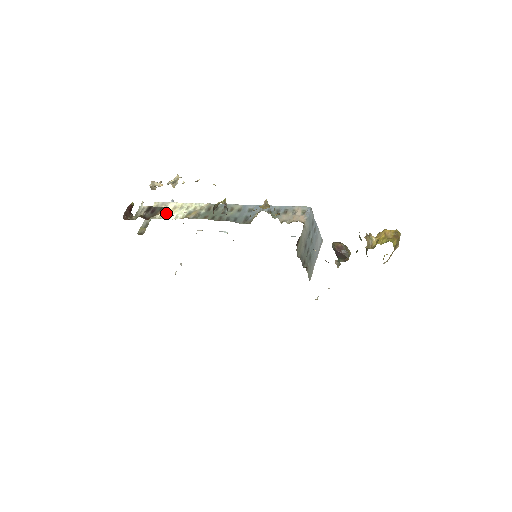
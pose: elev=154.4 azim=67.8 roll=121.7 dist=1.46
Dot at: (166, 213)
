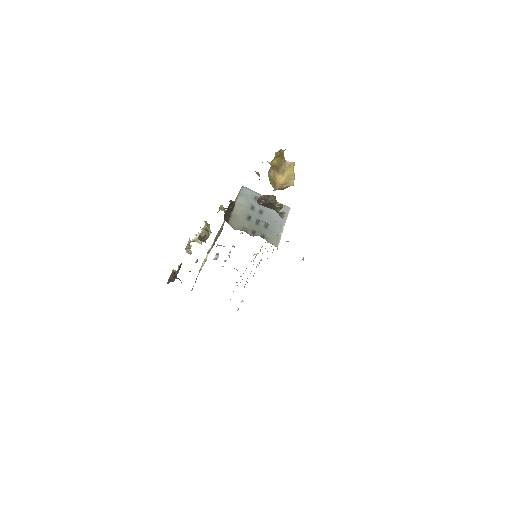
Dot at: (202, 265)
